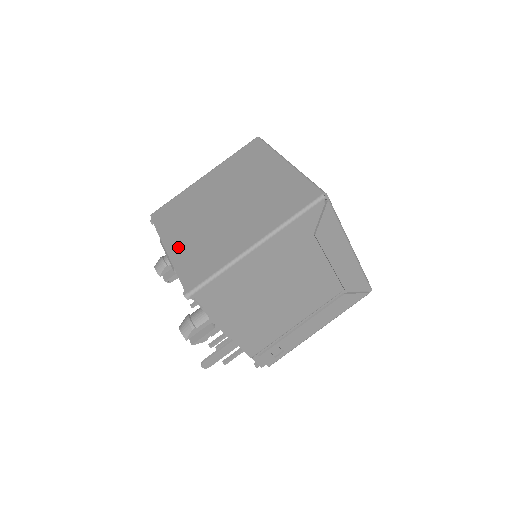
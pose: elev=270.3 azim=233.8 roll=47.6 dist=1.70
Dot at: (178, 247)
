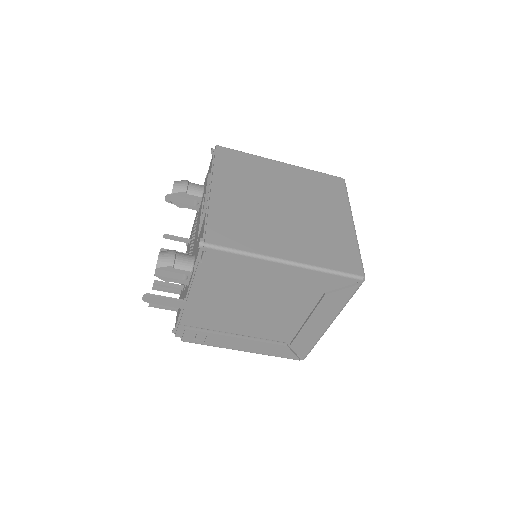
Dot at: (223, 197)
